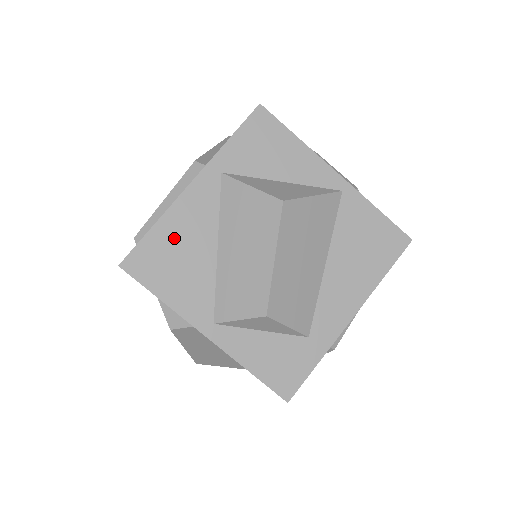
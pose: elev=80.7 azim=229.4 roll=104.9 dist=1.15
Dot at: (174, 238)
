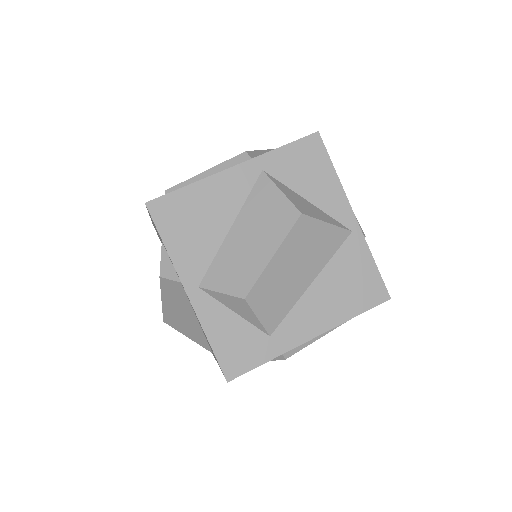
Dot at: (200, 203)
